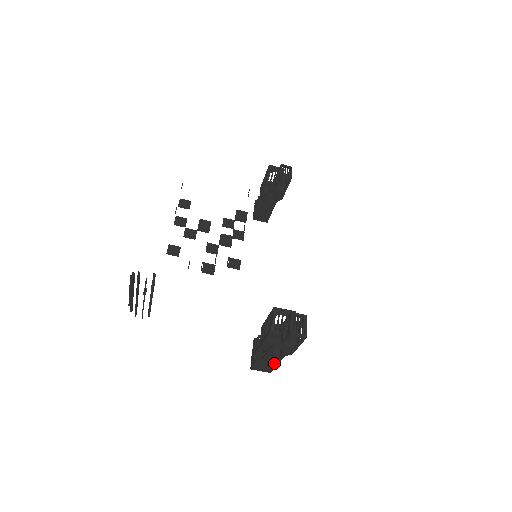
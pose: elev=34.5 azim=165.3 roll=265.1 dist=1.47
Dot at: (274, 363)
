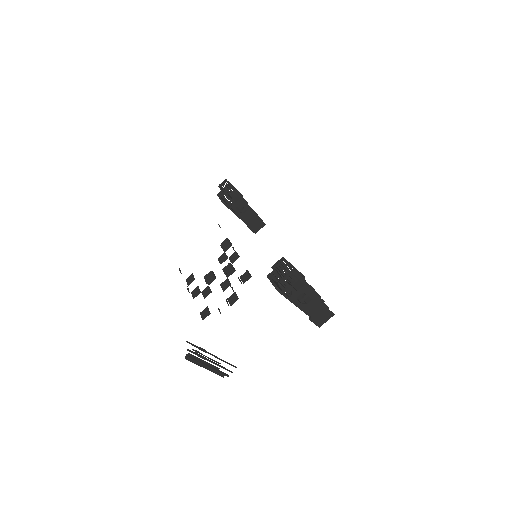
Dot at: (320, 307)
